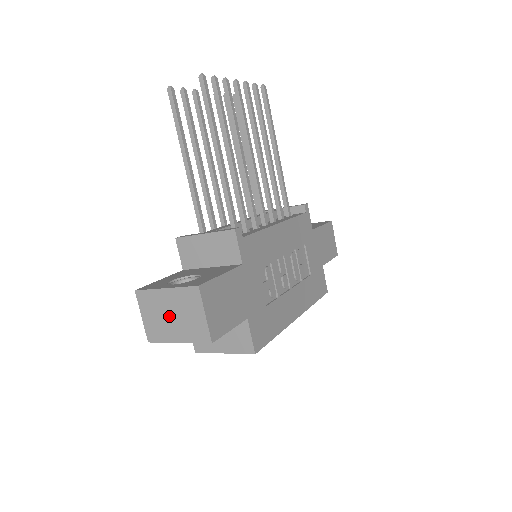
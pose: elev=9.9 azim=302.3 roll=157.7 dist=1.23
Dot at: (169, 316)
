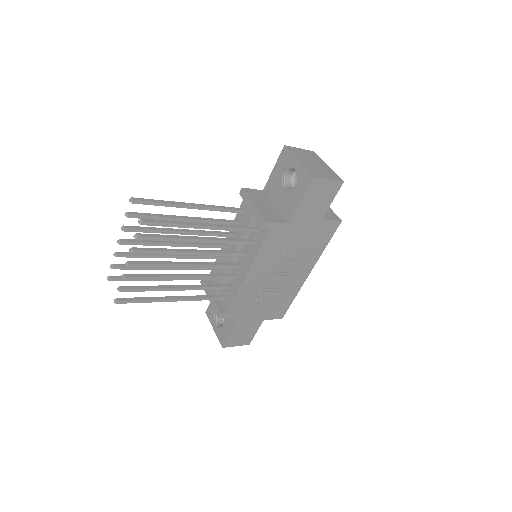
Dot at: occluded
